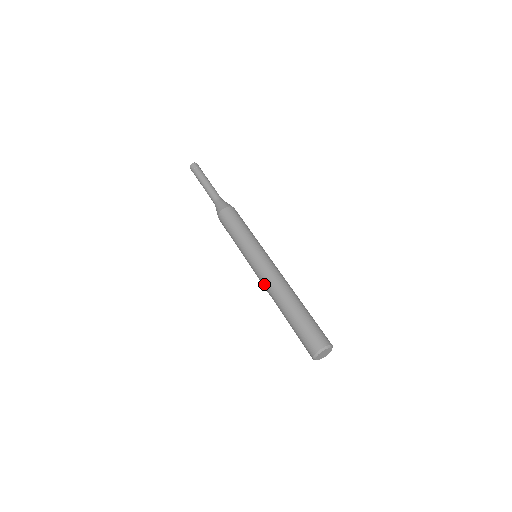
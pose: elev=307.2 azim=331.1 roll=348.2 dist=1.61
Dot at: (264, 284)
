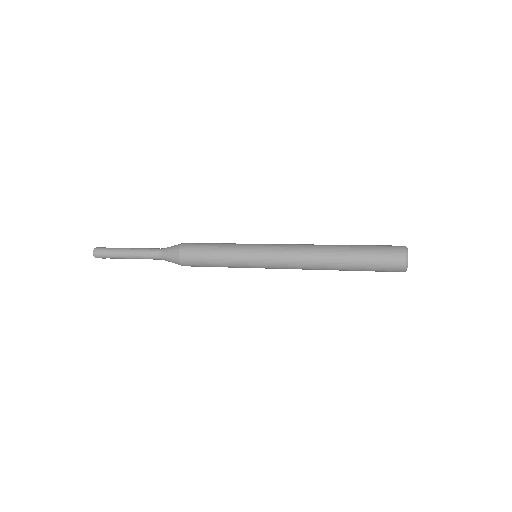
Dot at: (294, 257)
